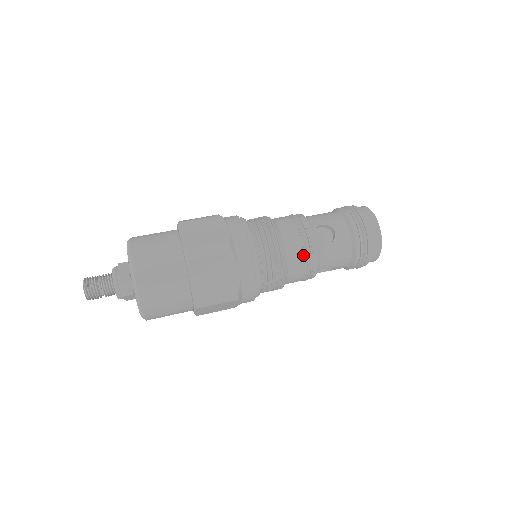
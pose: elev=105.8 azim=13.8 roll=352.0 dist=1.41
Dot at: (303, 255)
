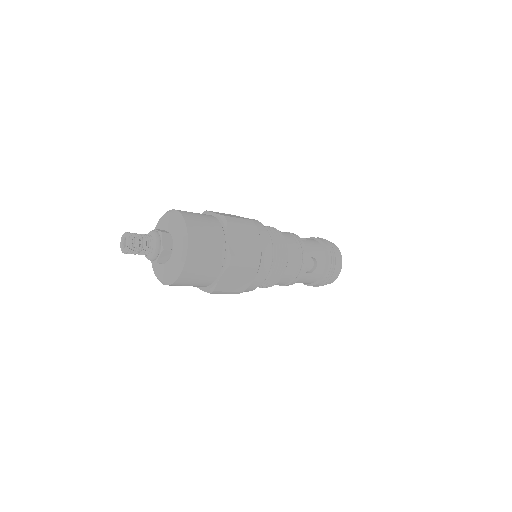
Dot at: (292, 277)
